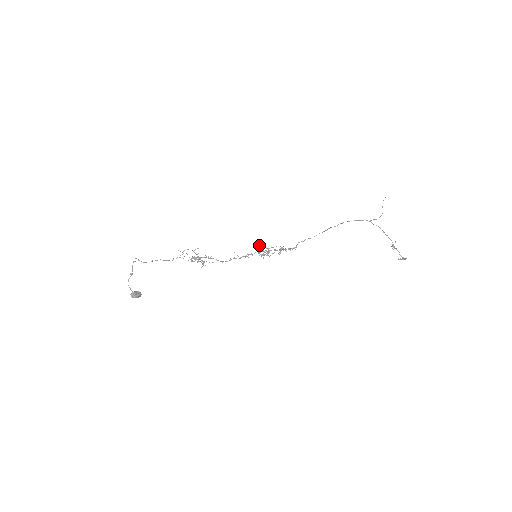
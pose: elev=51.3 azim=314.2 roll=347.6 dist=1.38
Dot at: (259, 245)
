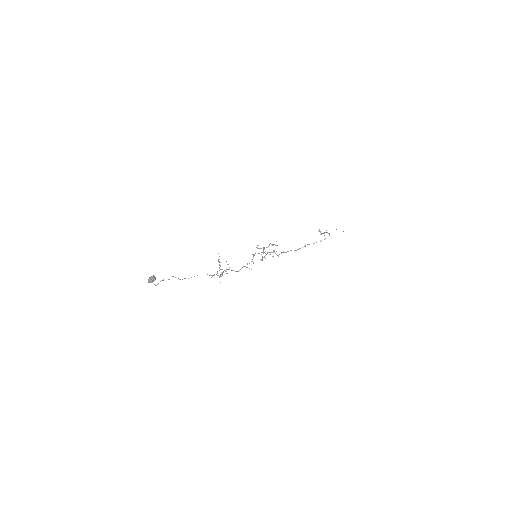
Dot at: occluded
